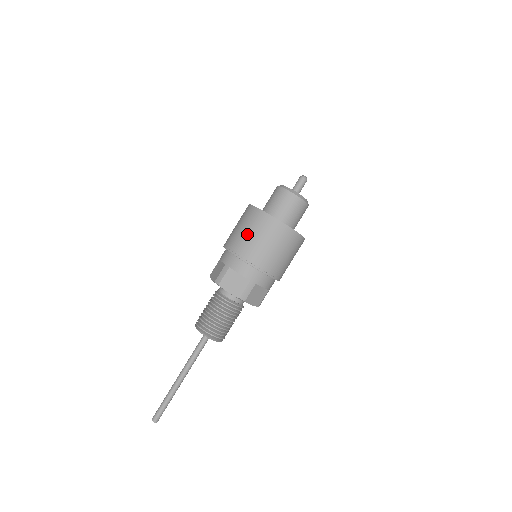
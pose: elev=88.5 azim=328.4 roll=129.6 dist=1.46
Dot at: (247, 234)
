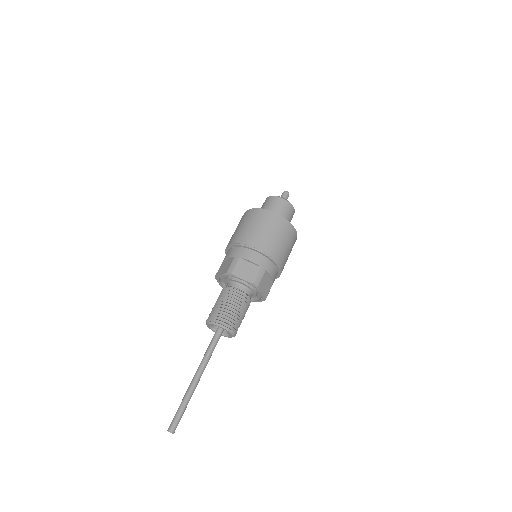
Dot at: (253, 228)
